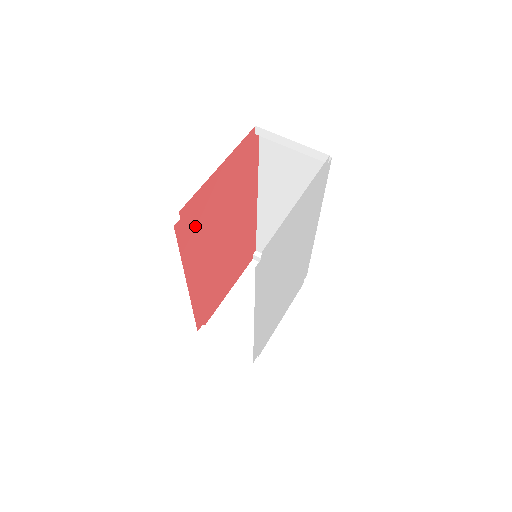
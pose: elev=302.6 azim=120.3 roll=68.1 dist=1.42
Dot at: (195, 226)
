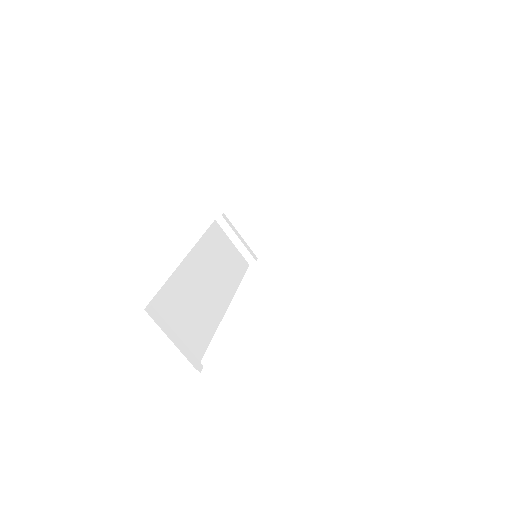
Dot at: occluded
